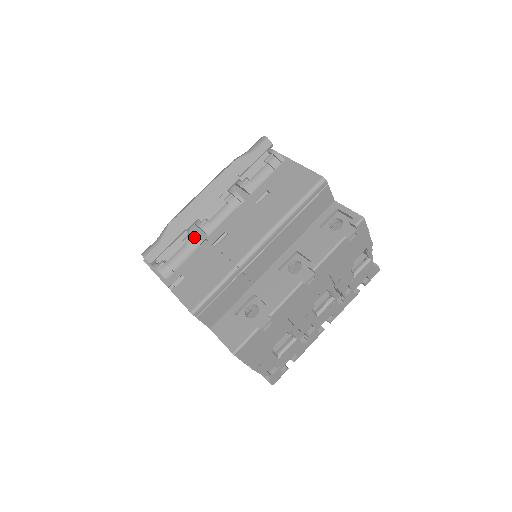
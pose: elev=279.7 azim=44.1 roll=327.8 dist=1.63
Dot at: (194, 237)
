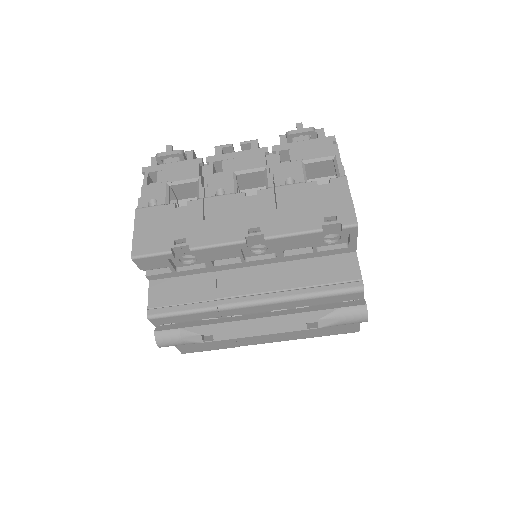
Dot at: occluded
